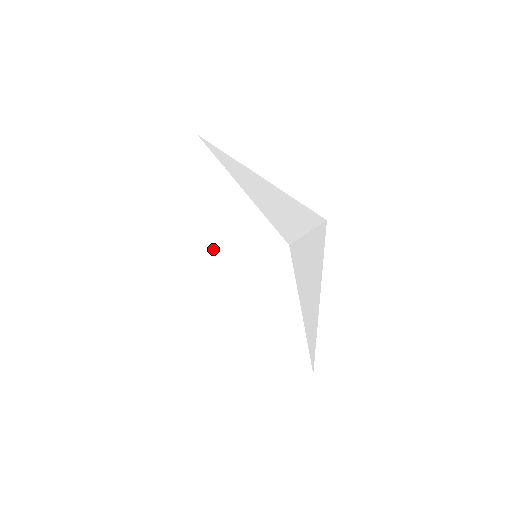
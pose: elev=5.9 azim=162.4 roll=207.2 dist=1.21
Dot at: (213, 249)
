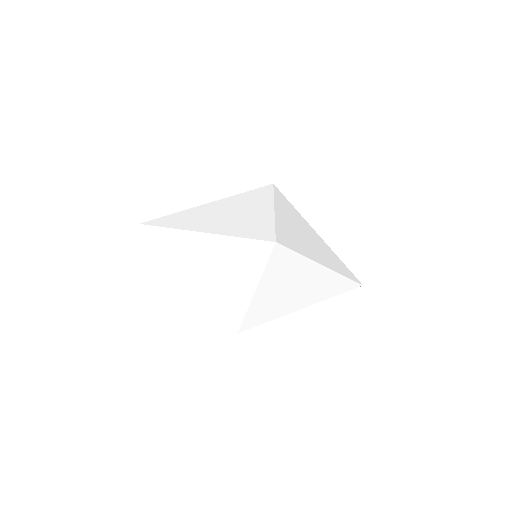
Dot at: (230, 286)
